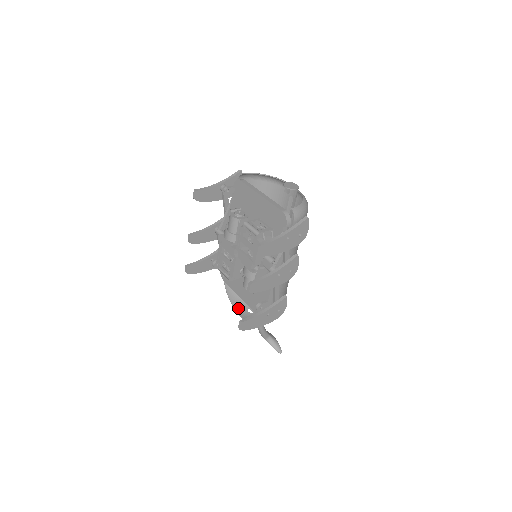
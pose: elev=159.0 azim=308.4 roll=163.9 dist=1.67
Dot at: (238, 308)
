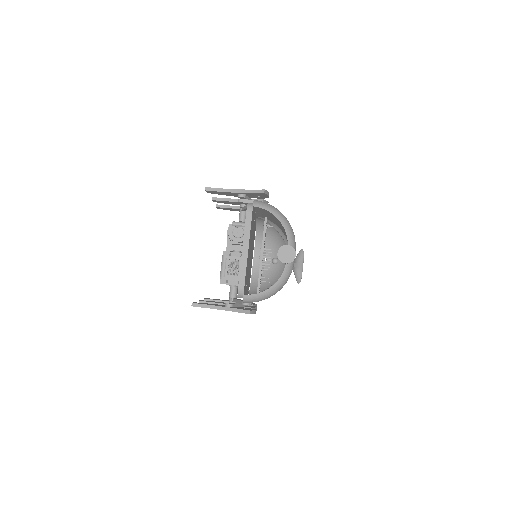
Dot at: (258, 251)
